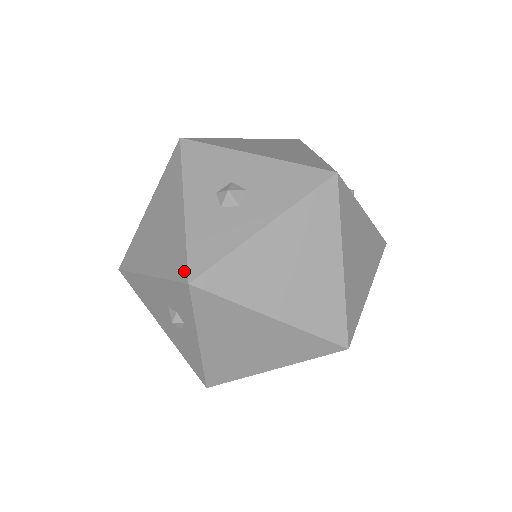
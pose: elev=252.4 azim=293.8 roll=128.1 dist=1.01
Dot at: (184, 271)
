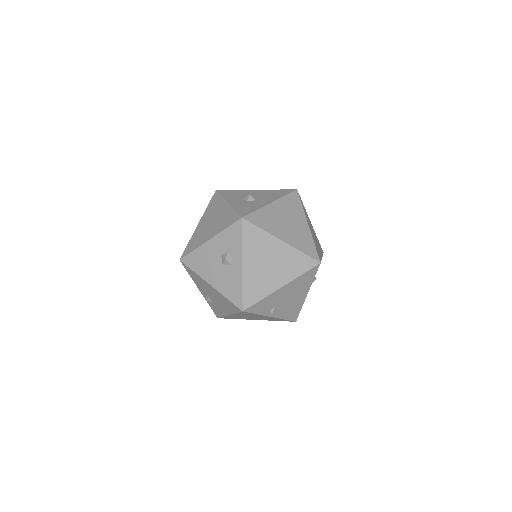
Dot at: (237, 217)
